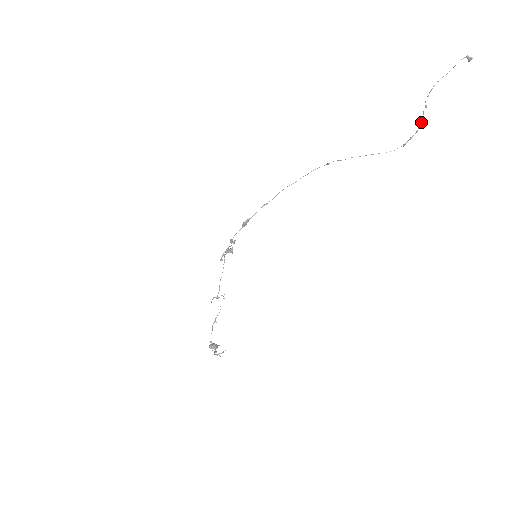
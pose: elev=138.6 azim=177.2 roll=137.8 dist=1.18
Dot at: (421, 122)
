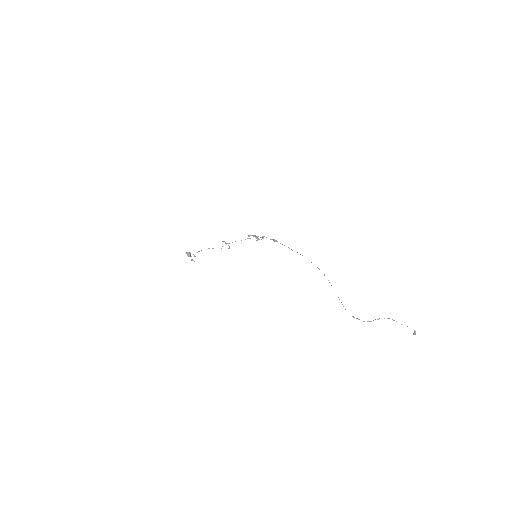
Dot at: (370, 321)
